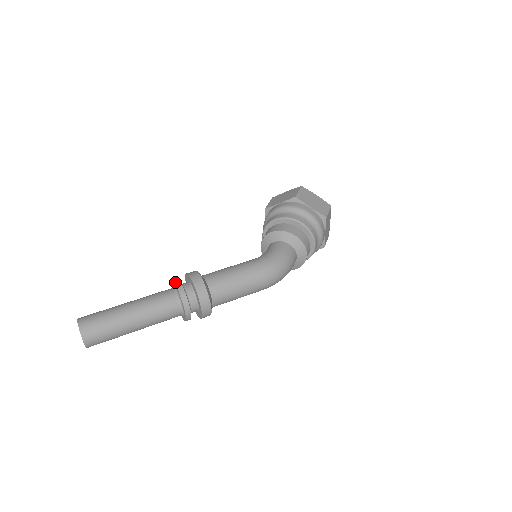
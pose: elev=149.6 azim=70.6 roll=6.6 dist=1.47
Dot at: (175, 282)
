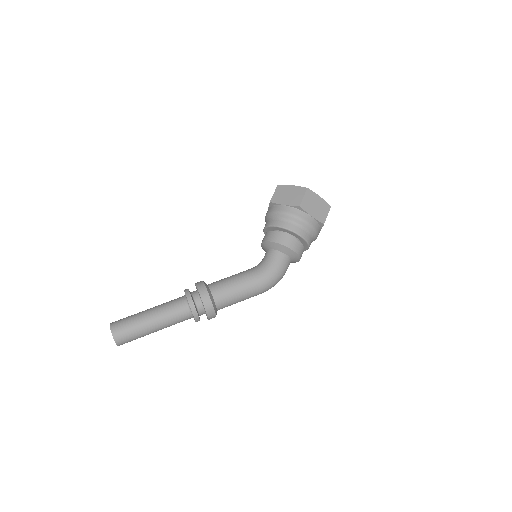
Dot at: (188, 299)
